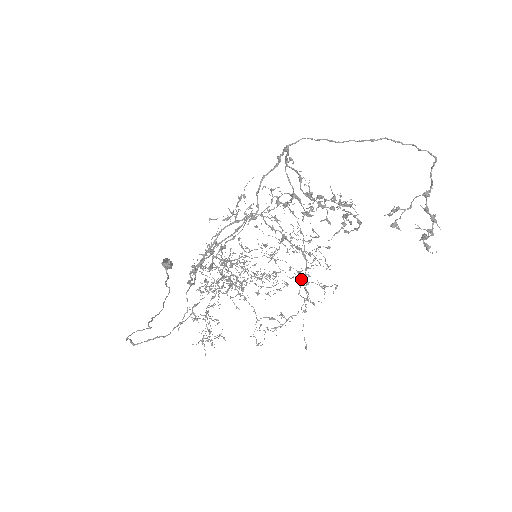
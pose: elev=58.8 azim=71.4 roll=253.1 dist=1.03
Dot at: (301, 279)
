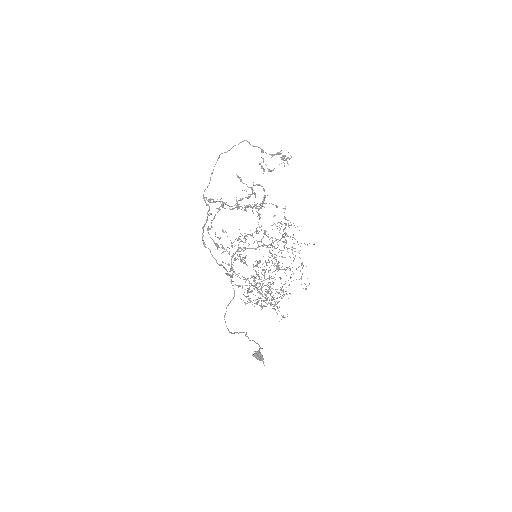
Dot at: occluded
